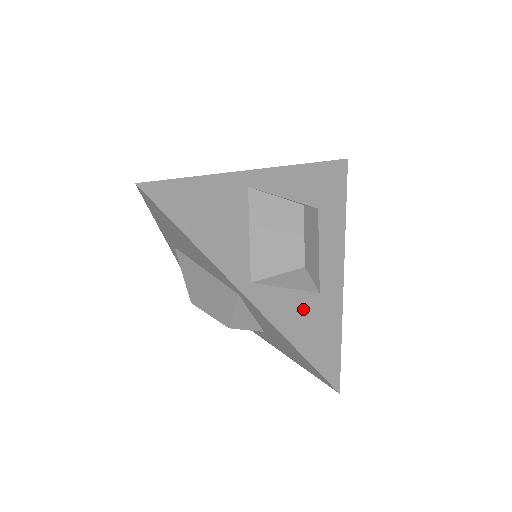
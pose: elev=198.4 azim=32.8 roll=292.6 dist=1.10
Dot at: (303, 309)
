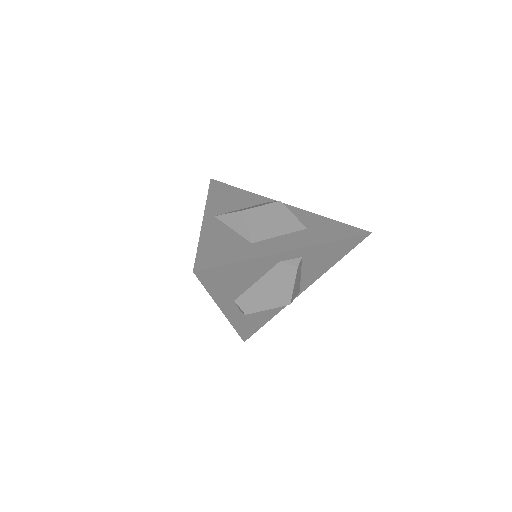
Dot at: (229, 239)
